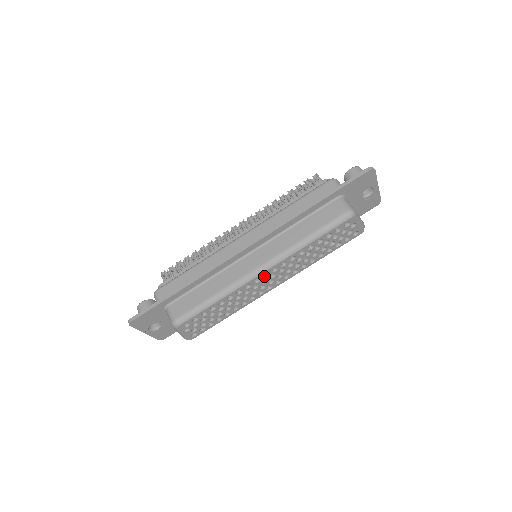
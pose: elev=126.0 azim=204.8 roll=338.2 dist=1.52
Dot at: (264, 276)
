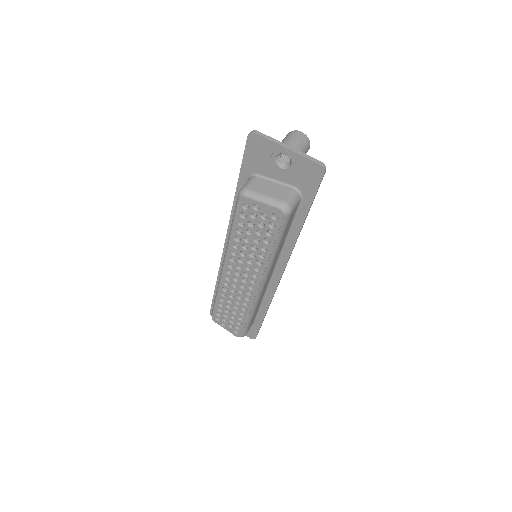
Dot at: (231, 273)
